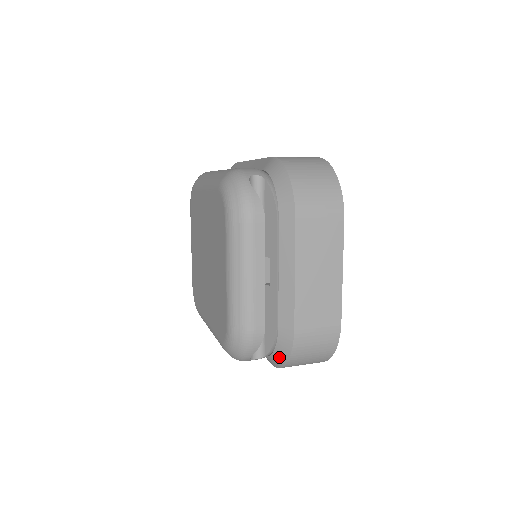
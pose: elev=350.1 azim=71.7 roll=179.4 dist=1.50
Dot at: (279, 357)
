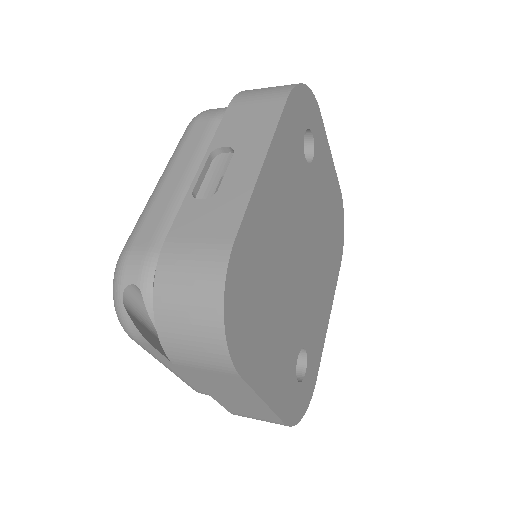
Dot at: occluded
